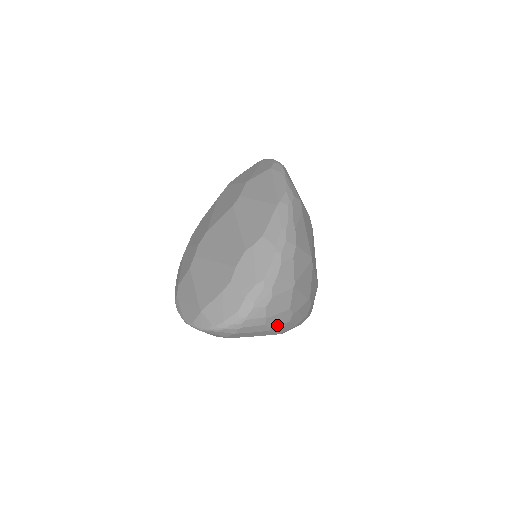
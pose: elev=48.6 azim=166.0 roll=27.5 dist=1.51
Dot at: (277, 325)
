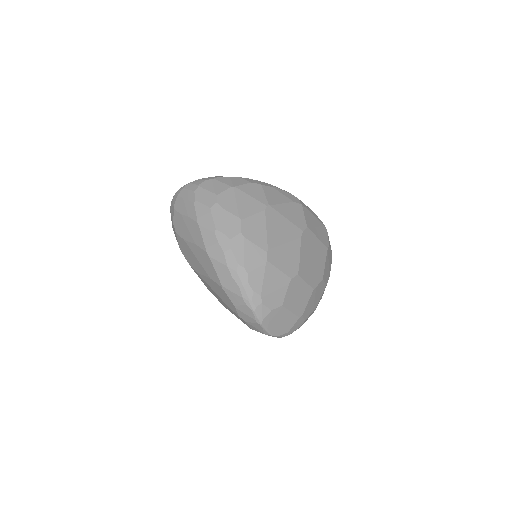
Dot at: (201, 202)
